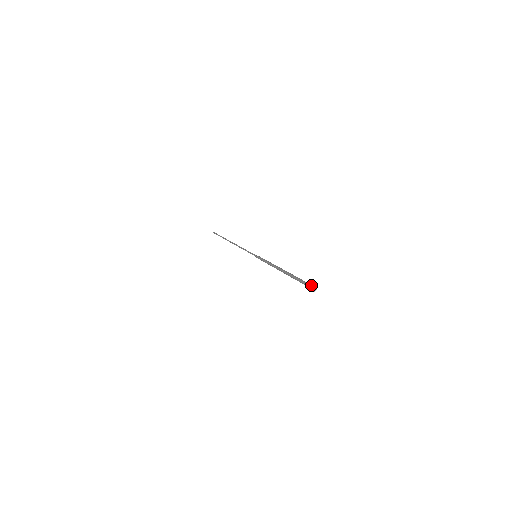
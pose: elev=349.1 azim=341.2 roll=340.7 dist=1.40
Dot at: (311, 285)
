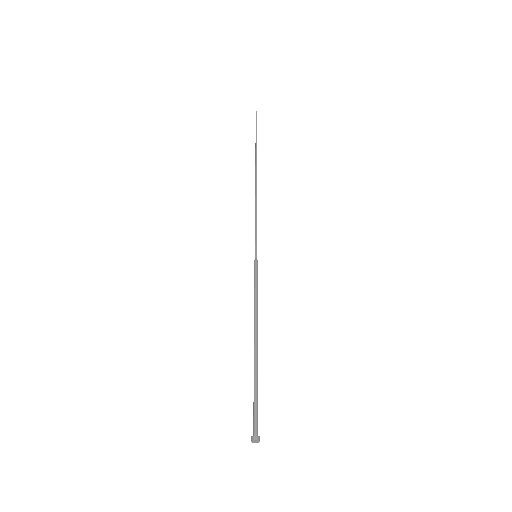
Dot at: (256, 437)
